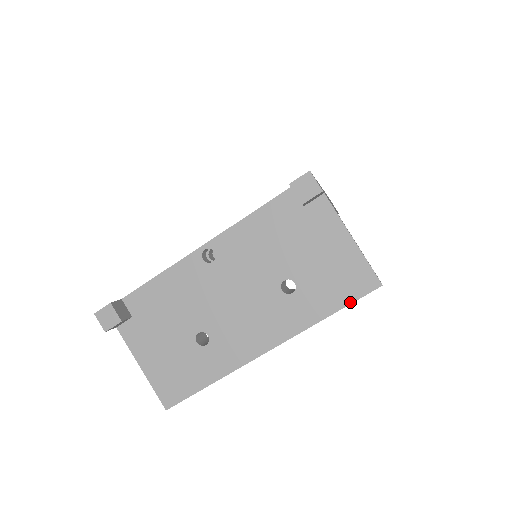
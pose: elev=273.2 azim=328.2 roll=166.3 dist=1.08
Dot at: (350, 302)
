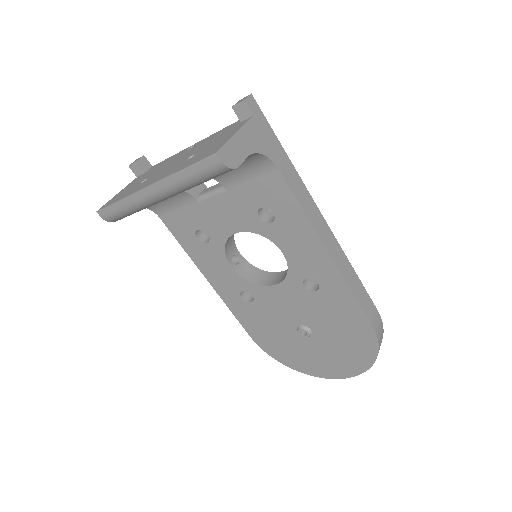
Dot at: (196, 162)
